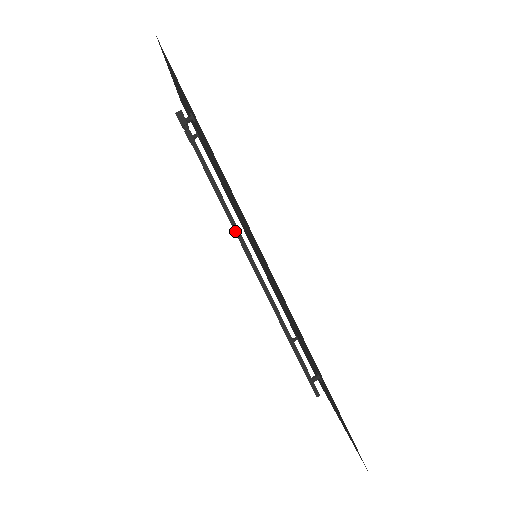
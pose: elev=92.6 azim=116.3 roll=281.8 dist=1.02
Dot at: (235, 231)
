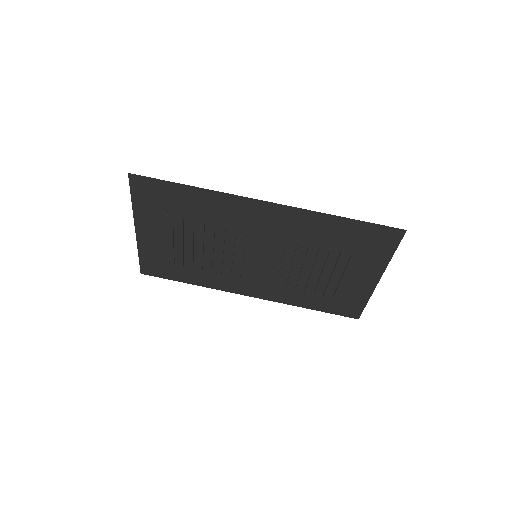
Dot at: (234, 228)
